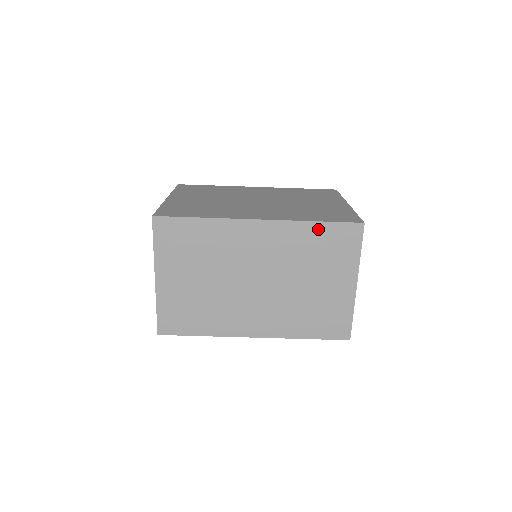
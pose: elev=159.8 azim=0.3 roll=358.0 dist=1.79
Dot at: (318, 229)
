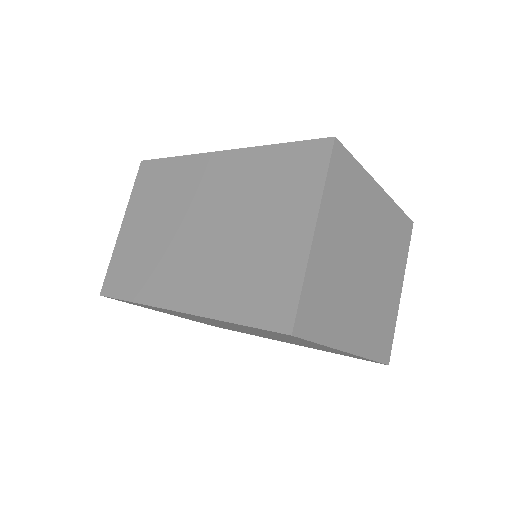
Dot at: (277, 153)
